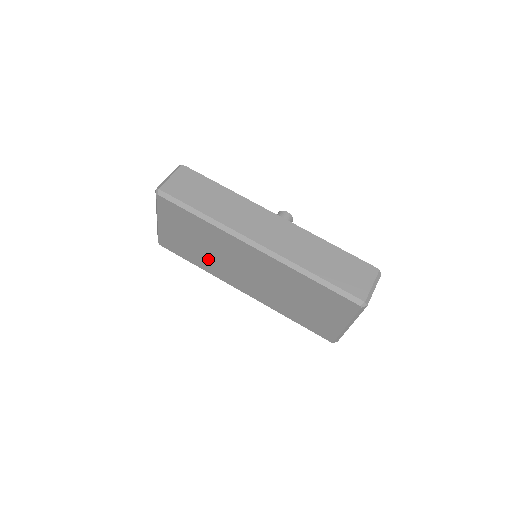
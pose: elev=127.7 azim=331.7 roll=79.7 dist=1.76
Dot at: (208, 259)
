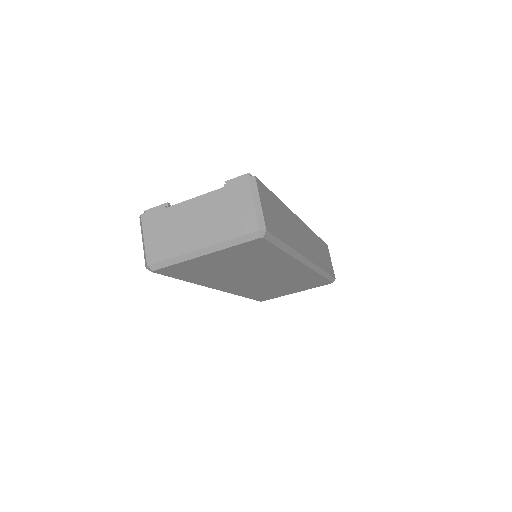
Dot at: (222, 276)
